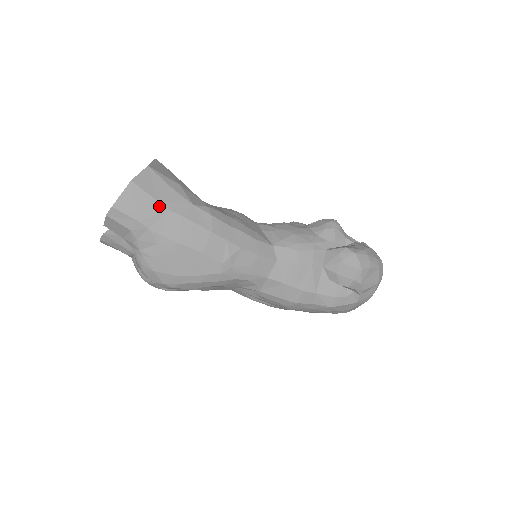
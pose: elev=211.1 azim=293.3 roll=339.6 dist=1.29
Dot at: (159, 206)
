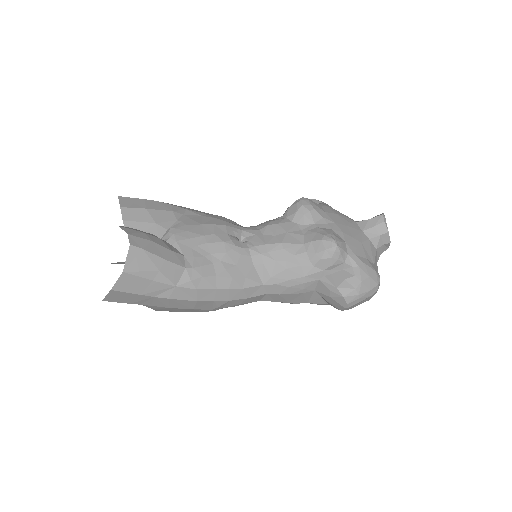
Dot at: (143, 296)
